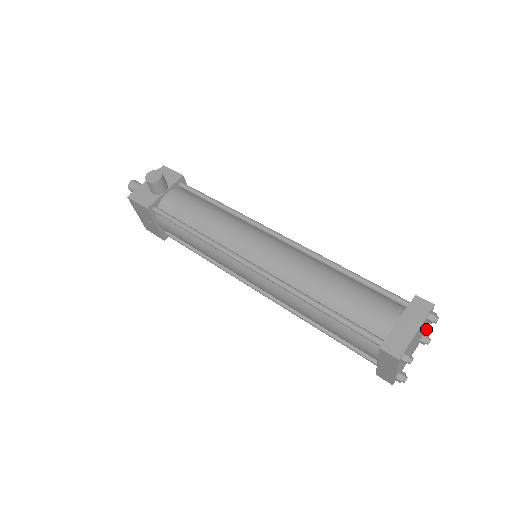
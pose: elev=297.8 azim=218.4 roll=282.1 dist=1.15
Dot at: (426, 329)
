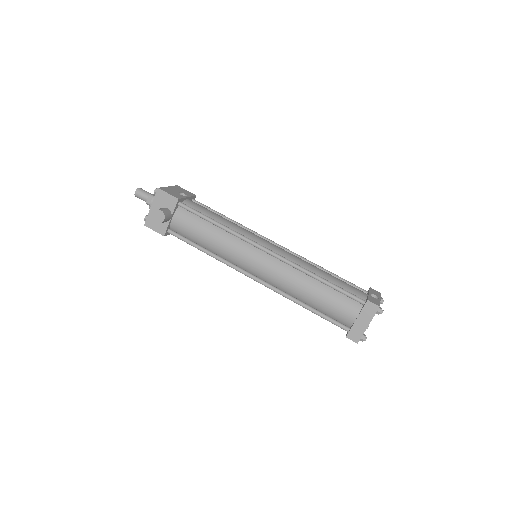
Dot at: (380, 296)
